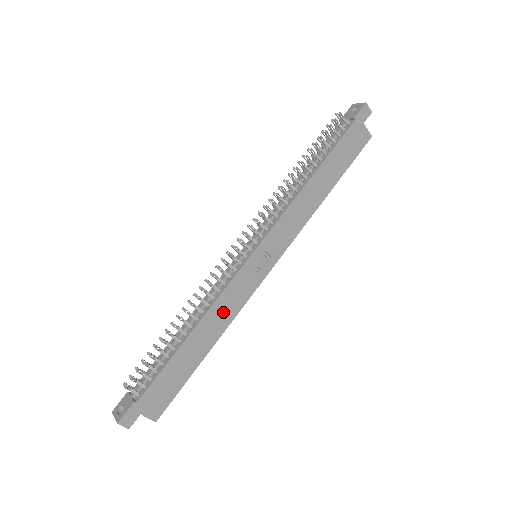
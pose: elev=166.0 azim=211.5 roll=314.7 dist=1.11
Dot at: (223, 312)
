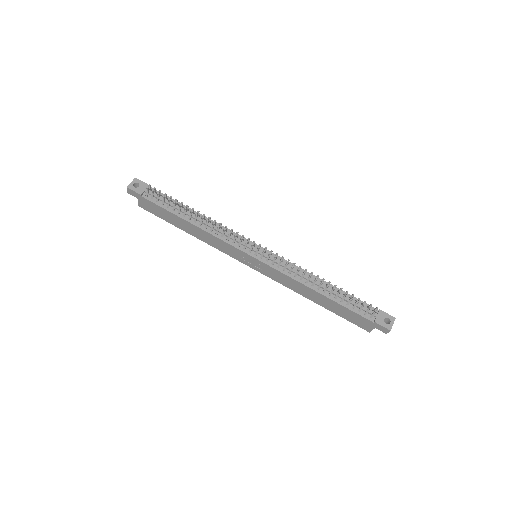
Dot at: (211, 240)
